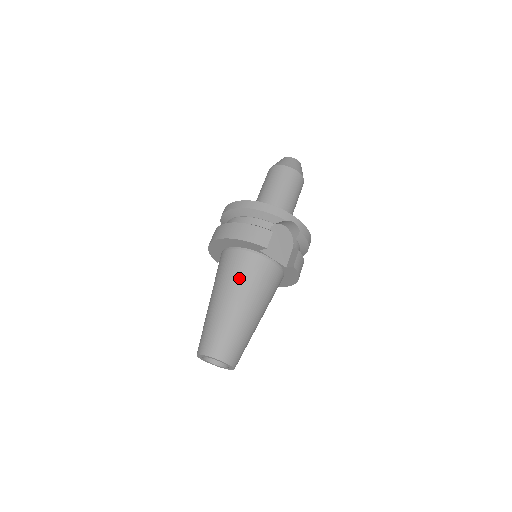
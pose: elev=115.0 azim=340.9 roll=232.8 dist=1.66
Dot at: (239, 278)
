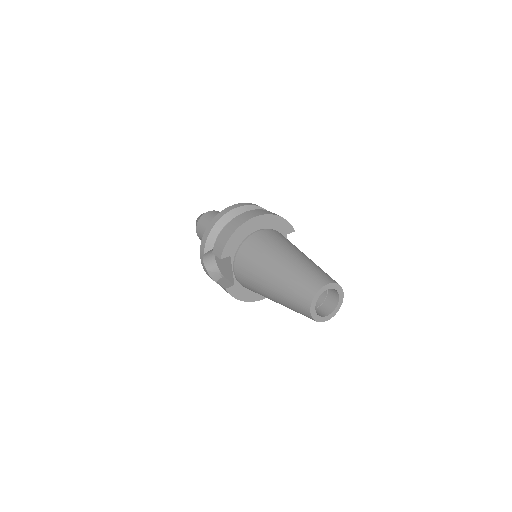
Dot at: (294, 245)
